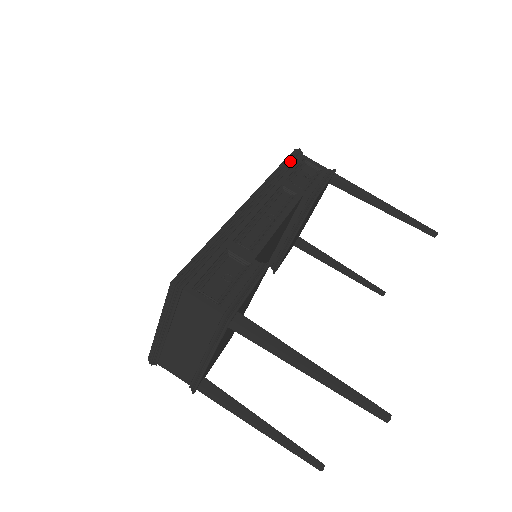
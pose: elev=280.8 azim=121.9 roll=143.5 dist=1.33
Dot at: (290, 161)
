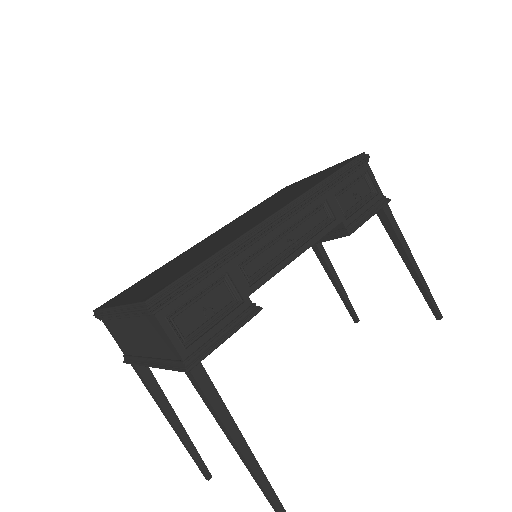
Dot at: (350, 170)
